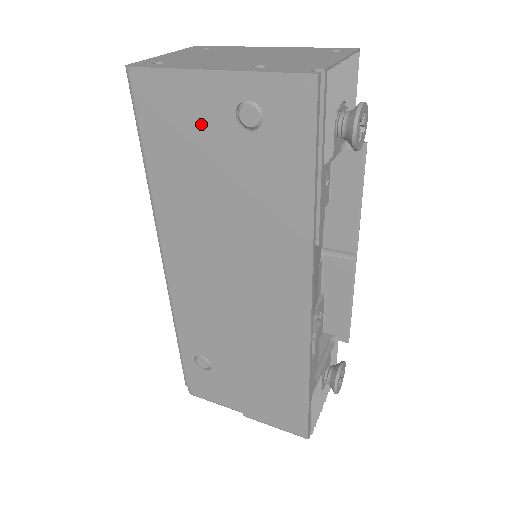
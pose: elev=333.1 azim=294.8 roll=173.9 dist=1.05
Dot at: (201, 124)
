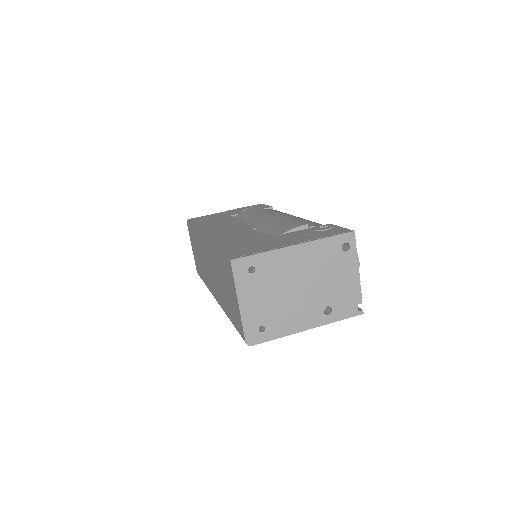
Dot at: occluded
